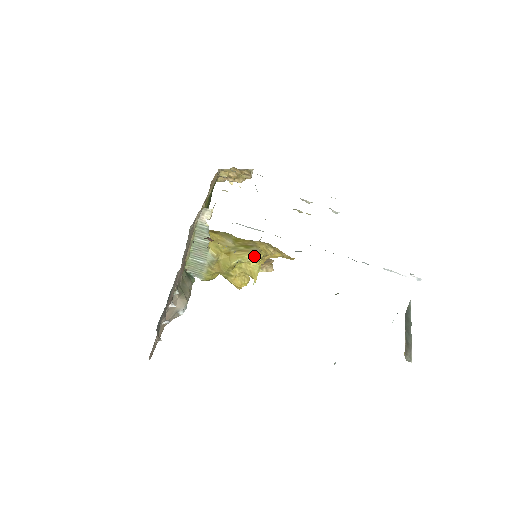
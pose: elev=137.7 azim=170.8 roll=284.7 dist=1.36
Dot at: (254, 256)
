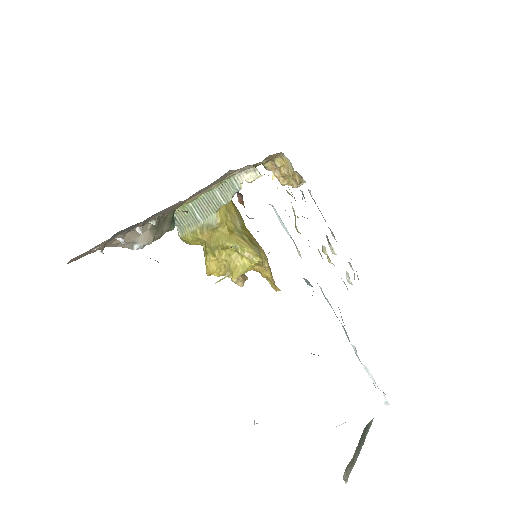
Dot at: occluded
